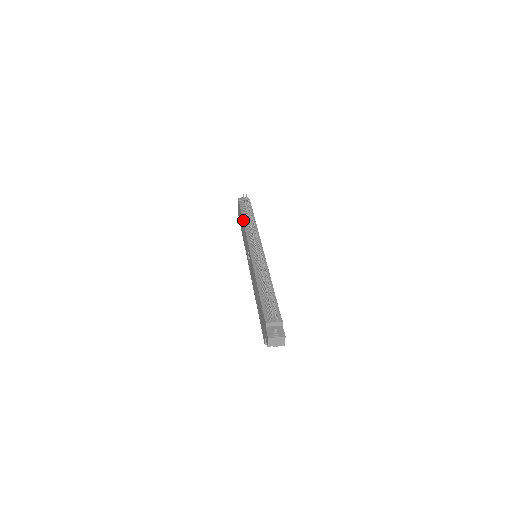
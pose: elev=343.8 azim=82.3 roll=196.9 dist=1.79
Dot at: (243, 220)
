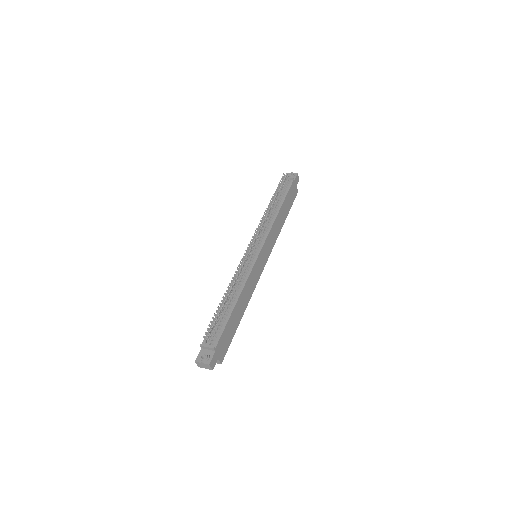
Dot at: occluded
